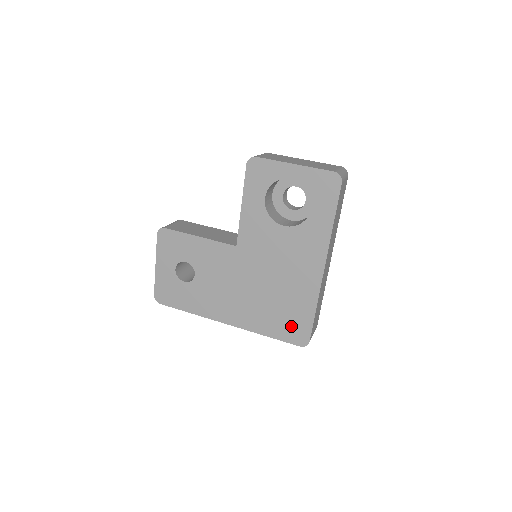
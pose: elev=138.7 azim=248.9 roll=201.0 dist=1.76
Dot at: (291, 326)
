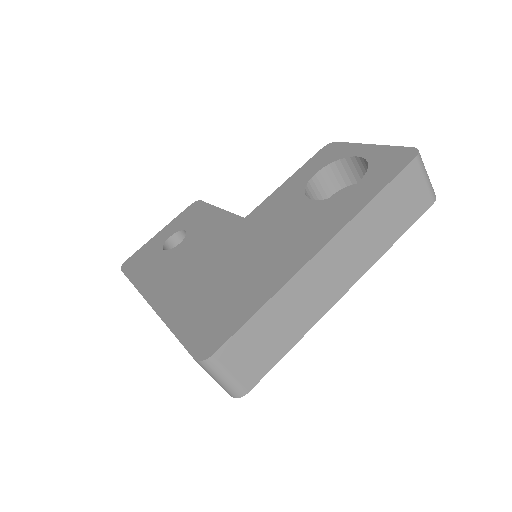
Dot at: (212, 323)
